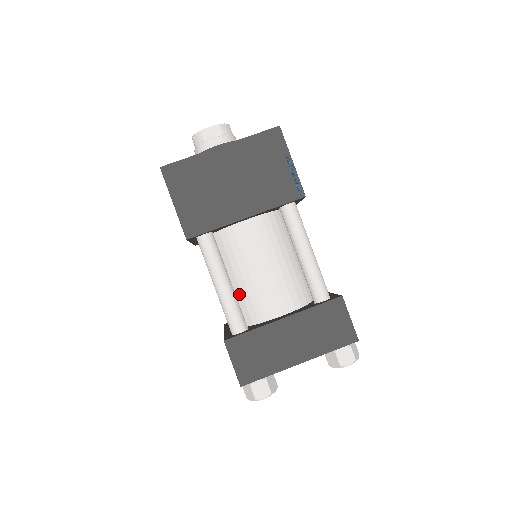
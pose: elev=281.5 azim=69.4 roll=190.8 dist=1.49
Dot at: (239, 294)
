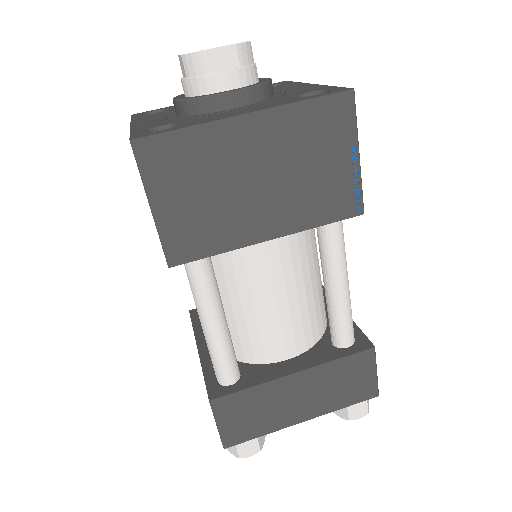
Dot at: (232, 324)
